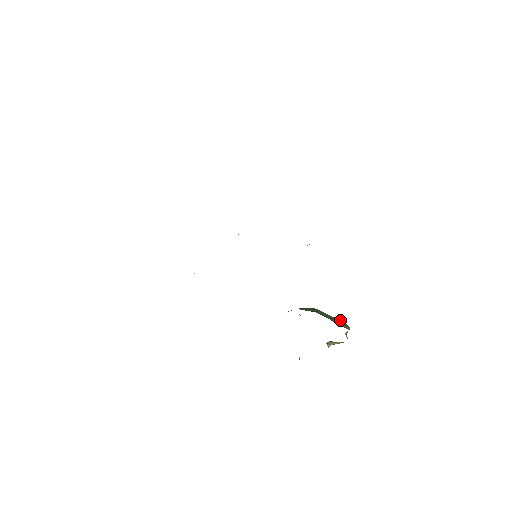
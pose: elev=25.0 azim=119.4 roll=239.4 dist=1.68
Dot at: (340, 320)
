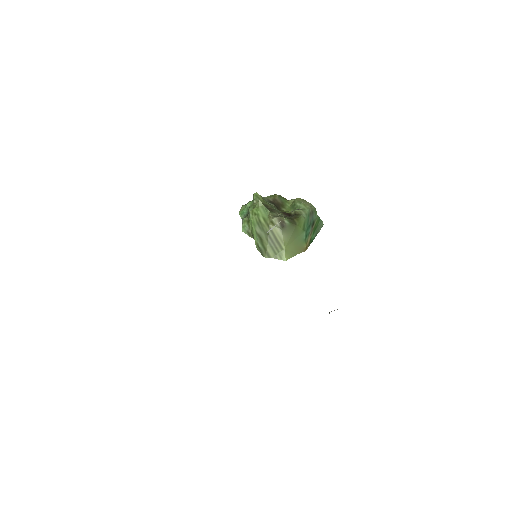
Dot at: (316, 218)
